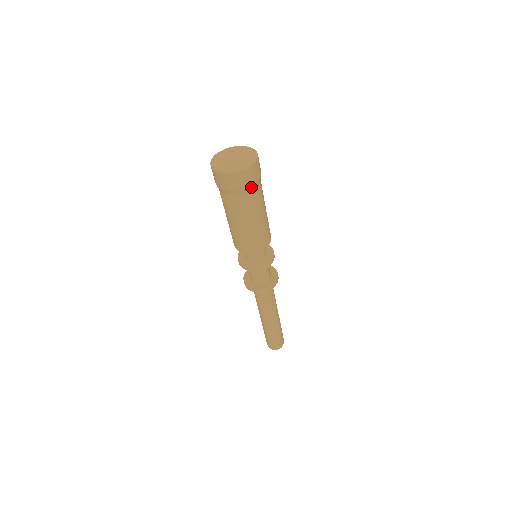
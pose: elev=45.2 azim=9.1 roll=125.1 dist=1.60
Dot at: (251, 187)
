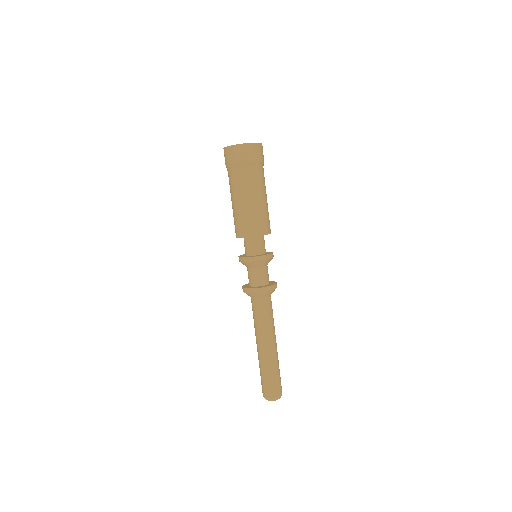
Dot at: (256, 162)
